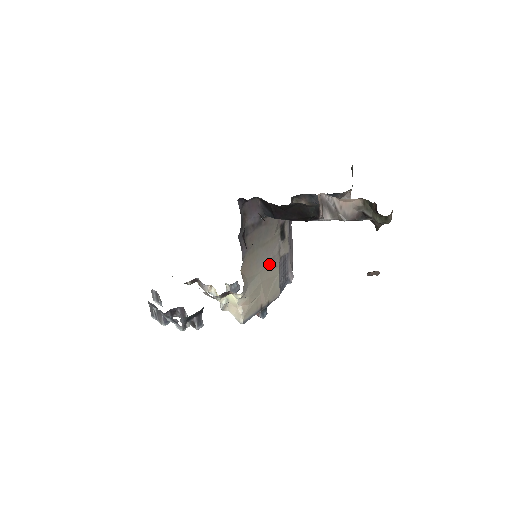
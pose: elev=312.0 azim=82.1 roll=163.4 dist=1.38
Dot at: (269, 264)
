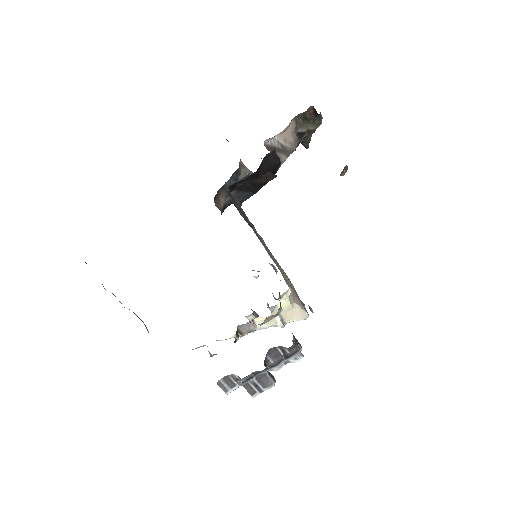
Dot at: occluded
